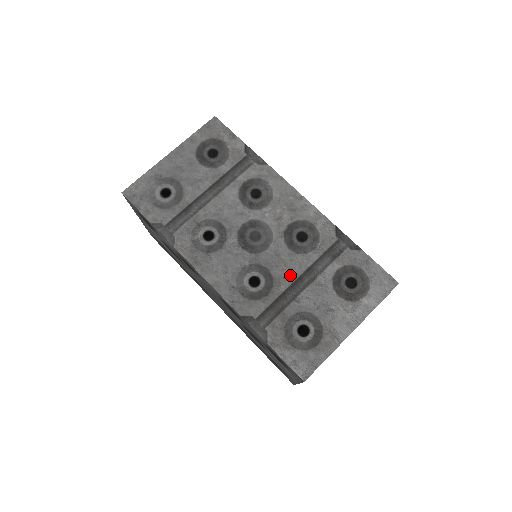
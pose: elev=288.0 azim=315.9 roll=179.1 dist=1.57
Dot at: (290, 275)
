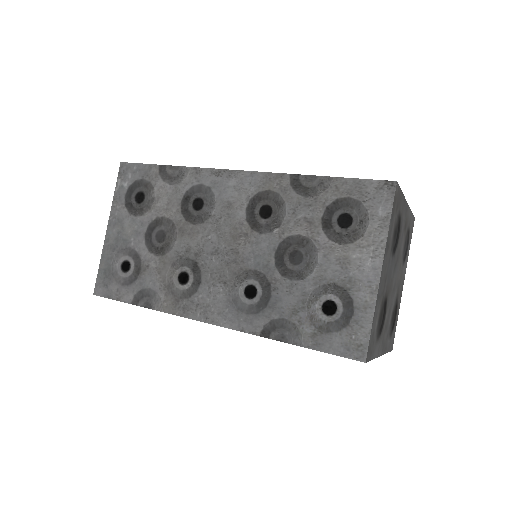
Dot at: occluded
